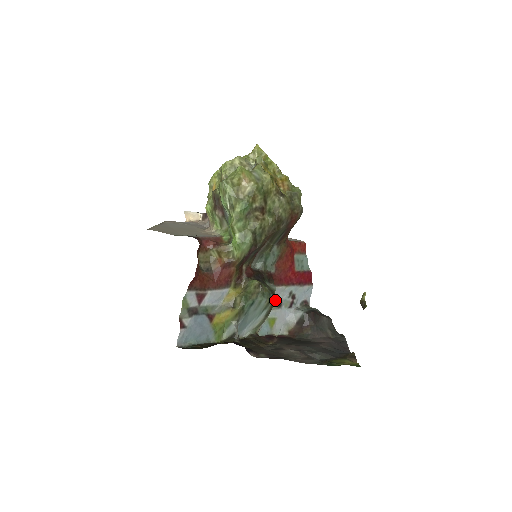
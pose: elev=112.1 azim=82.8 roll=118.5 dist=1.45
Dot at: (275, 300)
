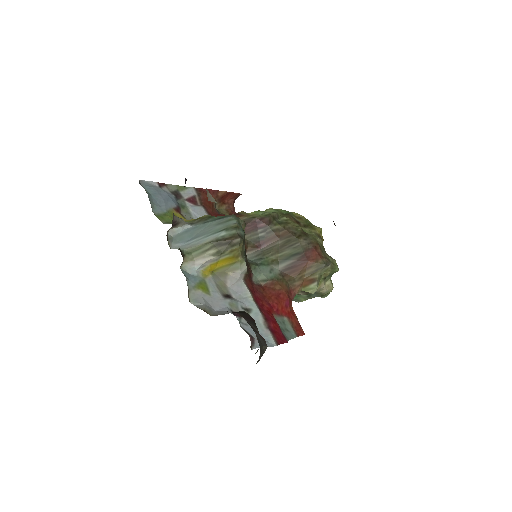
Dot at: (241, 238)
